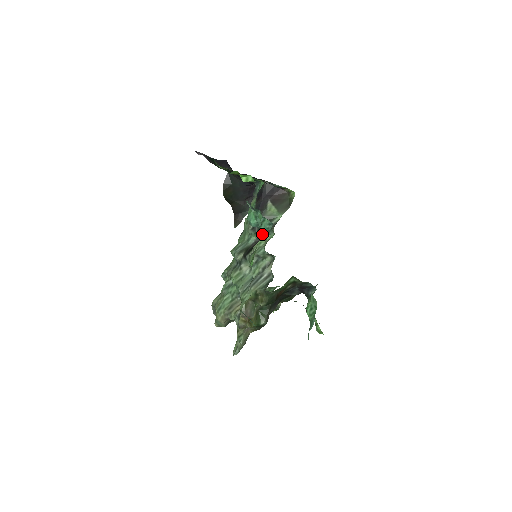
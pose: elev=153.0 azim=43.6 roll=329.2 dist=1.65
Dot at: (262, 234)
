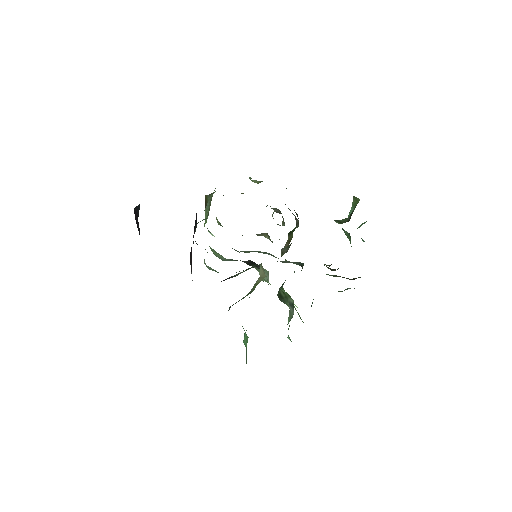
Dot at: occluded
